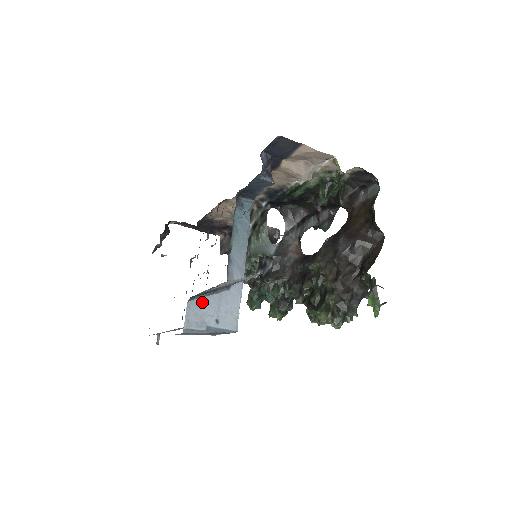
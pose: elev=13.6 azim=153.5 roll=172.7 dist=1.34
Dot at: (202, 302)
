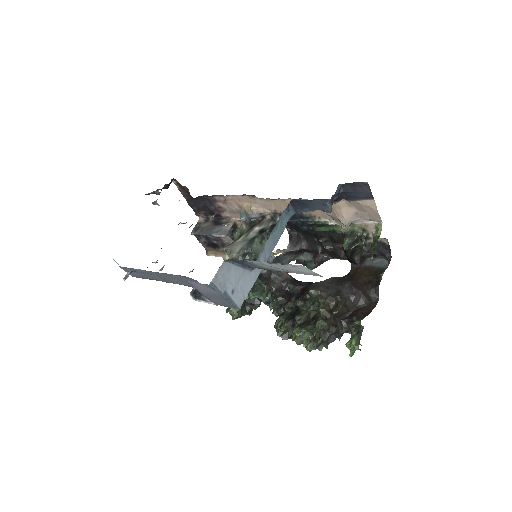
Dot at: (232, 268)
